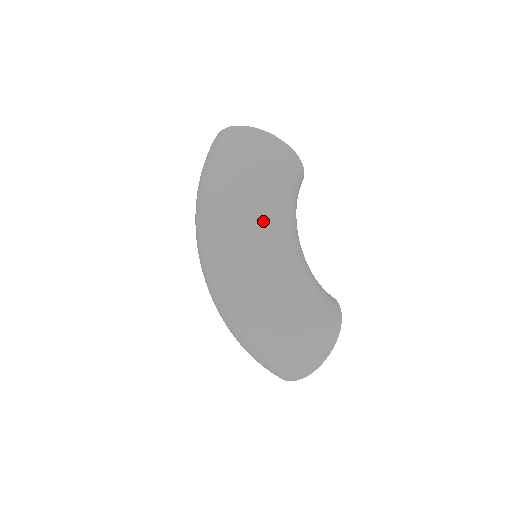
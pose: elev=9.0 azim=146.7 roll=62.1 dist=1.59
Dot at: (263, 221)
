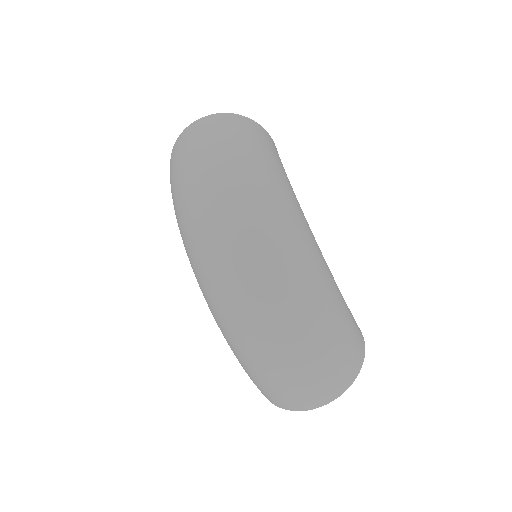
Dot at: (291, 195)
